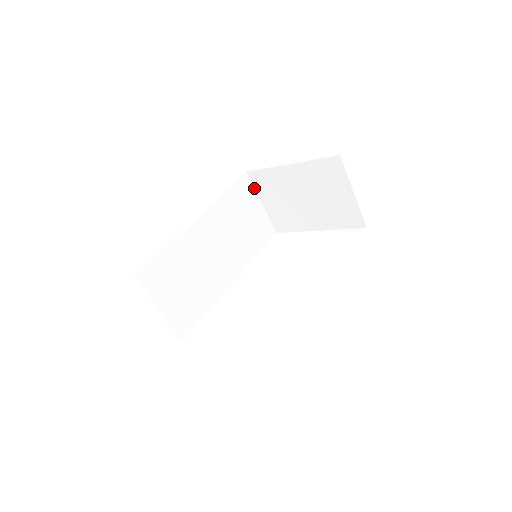
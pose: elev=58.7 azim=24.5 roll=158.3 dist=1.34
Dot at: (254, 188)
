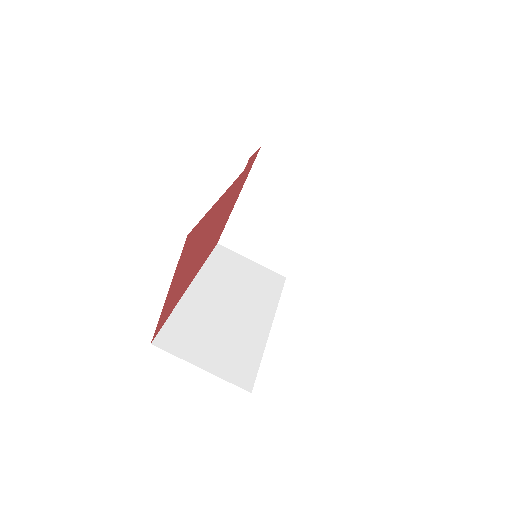
Dot at: (234, 252)
